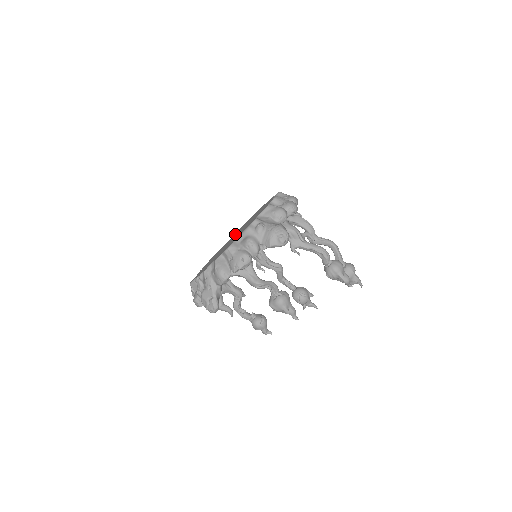
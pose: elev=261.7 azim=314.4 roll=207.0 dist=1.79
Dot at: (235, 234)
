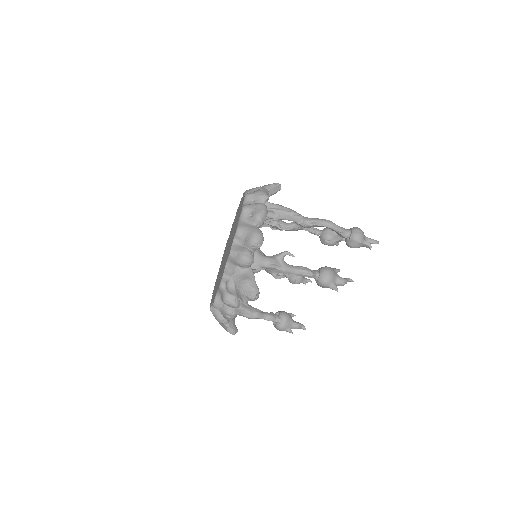
Dot at: occluded
